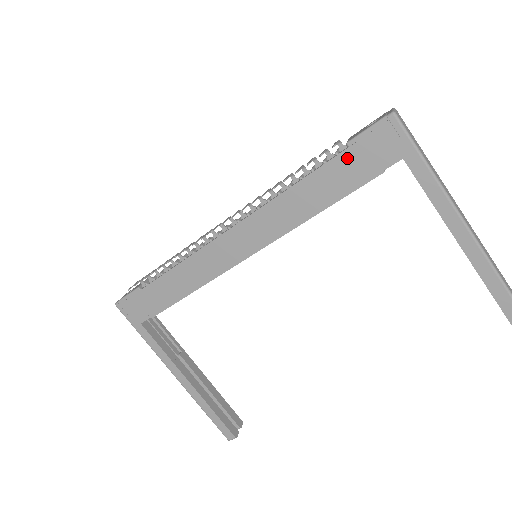
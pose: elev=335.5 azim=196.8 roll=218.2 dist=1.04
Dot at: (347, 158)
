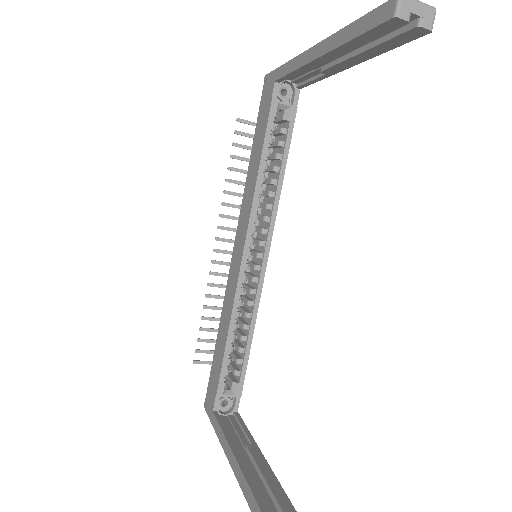
Dot at: (259, 123)
